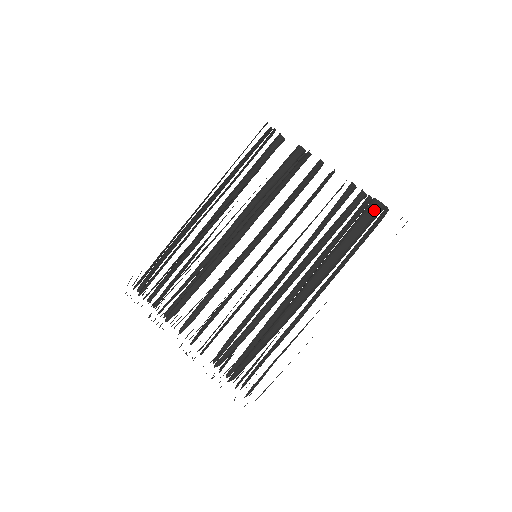
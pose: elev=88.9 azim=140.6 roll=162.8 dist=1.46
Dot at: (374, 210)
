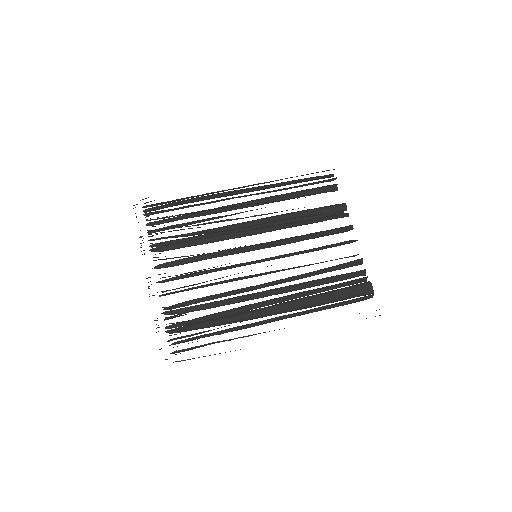
Dot at: (364, 289)
